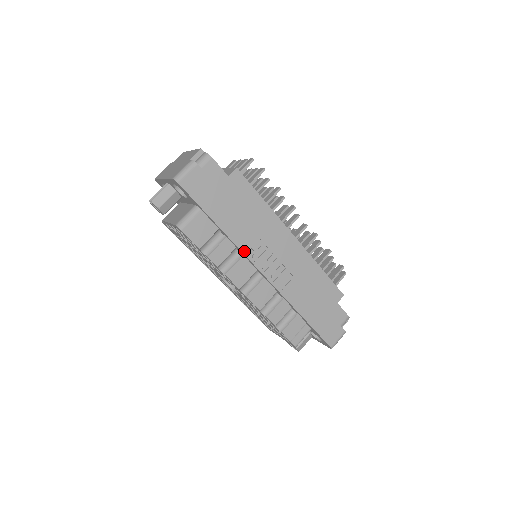
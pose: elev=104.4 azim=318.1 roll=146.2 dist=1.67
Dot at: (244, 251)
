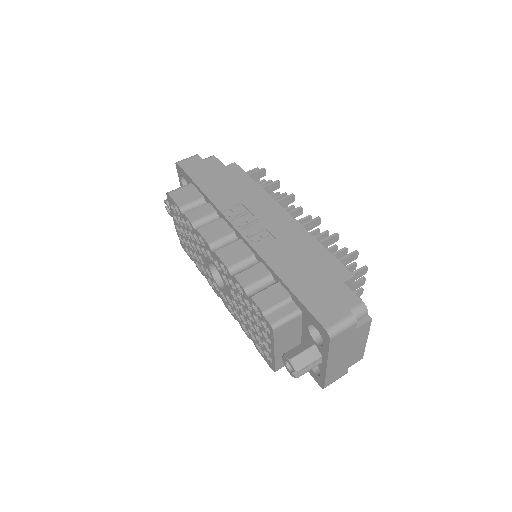
Dot at: (221, 210)
